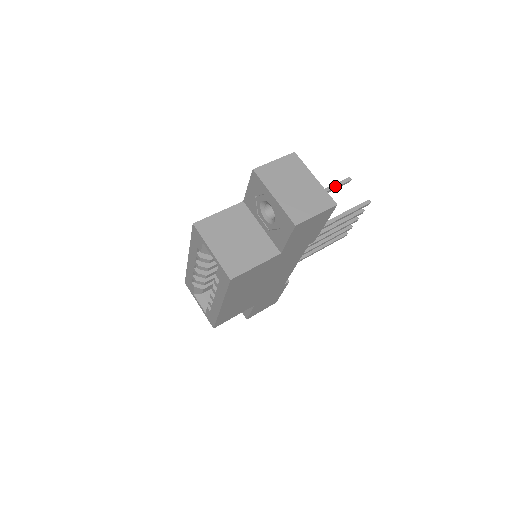
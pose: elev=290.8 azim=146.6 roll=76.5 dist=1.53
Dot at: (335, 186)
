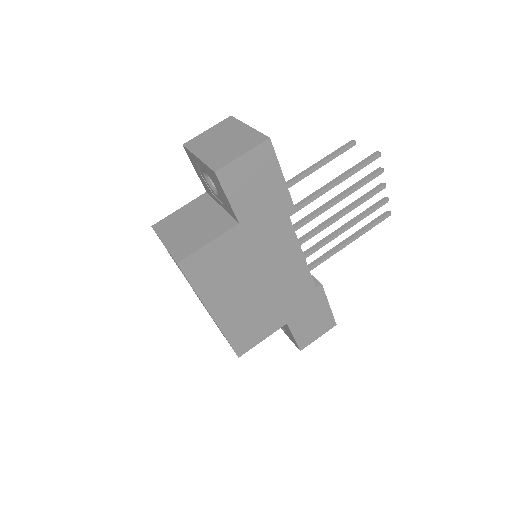
Dot at: (333, 154)
